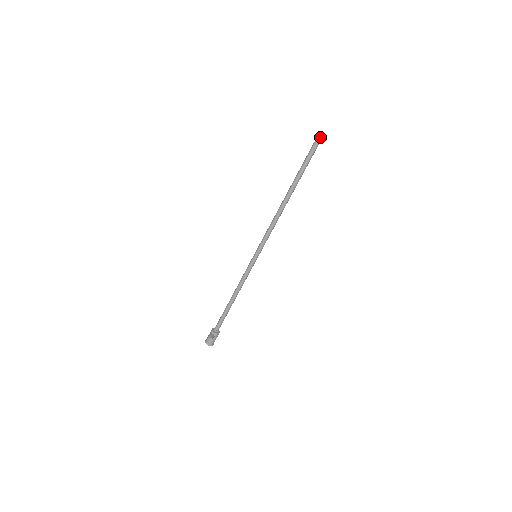
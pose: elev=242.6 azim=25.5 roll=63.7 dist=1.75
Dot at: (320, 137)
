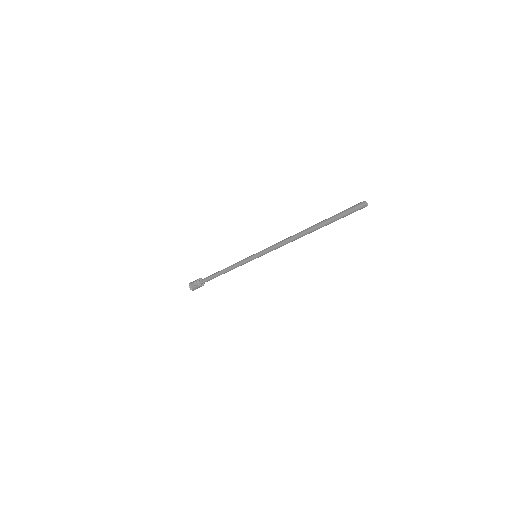
Dot at: (362, 205)
